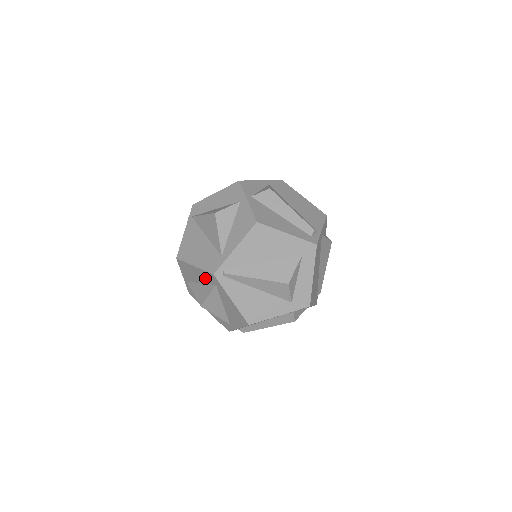
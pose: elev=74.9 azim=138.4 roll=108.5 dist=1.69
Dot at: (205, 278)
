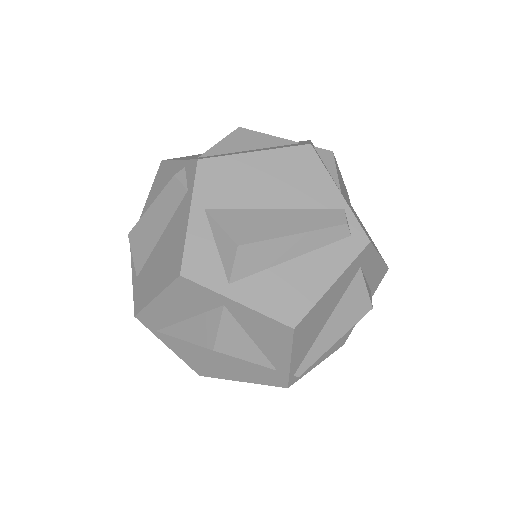
Dot at: occluded
